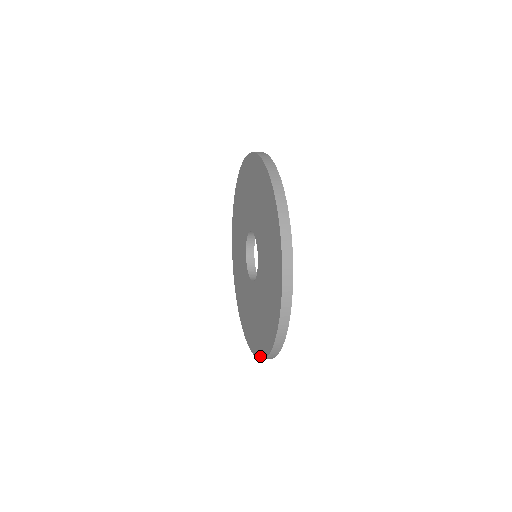
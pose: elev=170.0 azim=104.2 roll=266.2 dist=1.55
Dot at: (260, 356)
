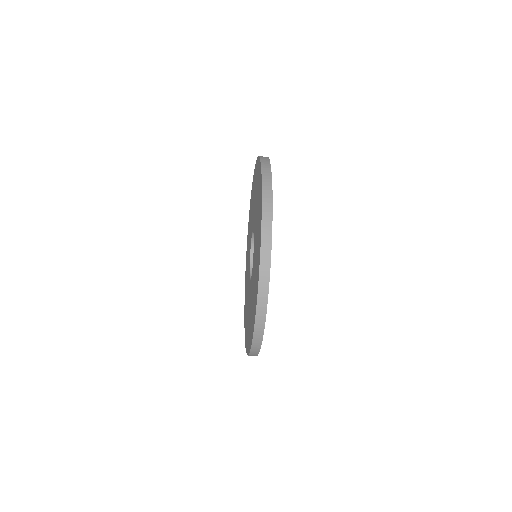
Dot at: (247, 352)
